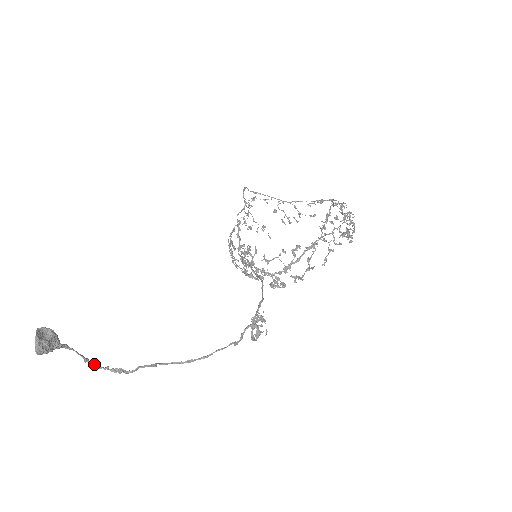
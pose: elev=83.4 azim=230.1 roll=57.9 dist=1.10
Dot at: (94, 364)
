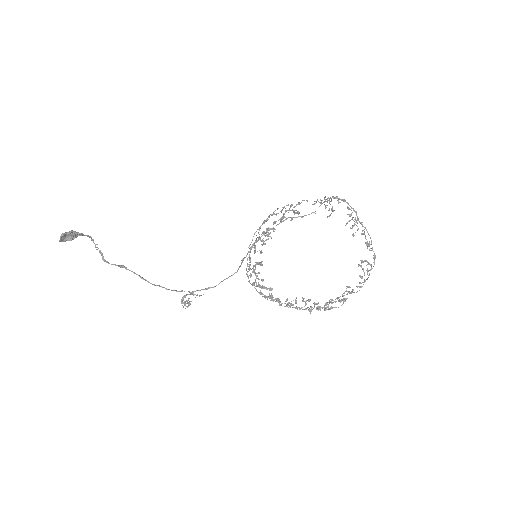
Dot at: (95, 244)
